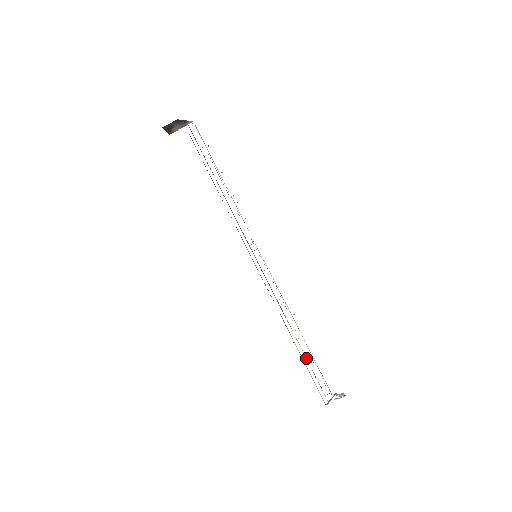
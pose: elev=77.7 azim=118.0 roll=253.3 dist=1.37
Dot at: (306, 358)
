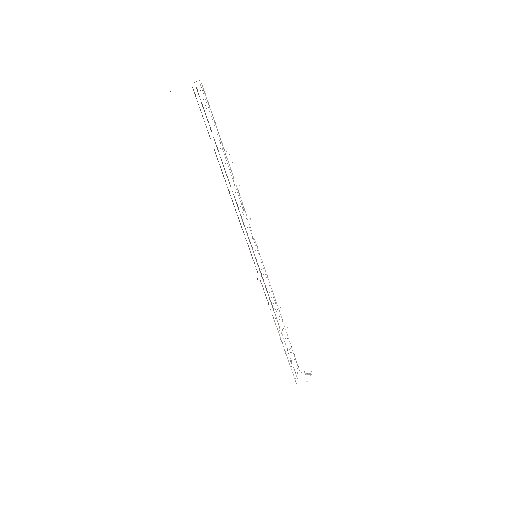
Dot at: occluded
